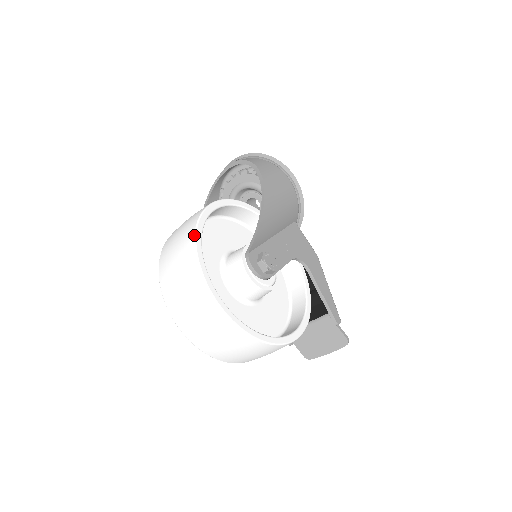
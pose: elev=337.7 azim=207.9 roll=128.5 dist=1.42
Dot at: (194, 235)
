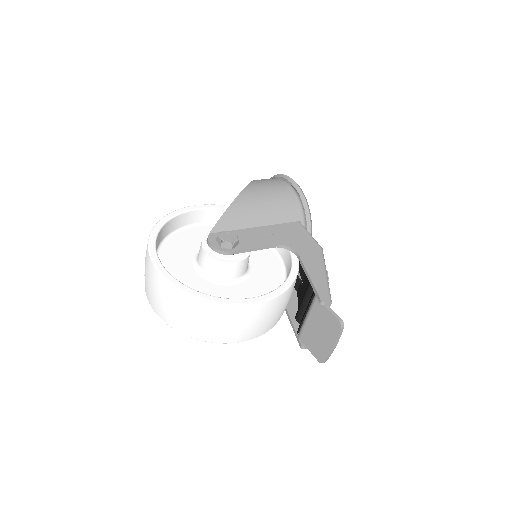
Dot at: (158, 221)
